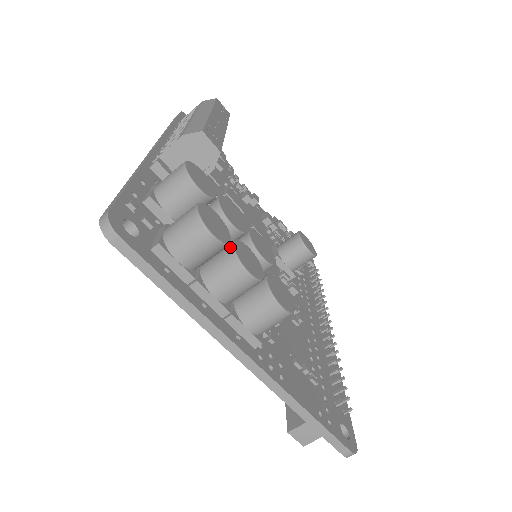
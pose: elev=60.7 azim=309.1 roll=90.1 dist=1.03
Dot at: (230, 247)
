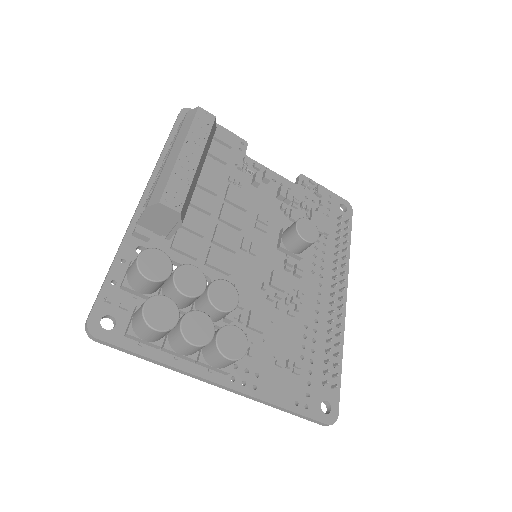
Dot at: (179, 325)
